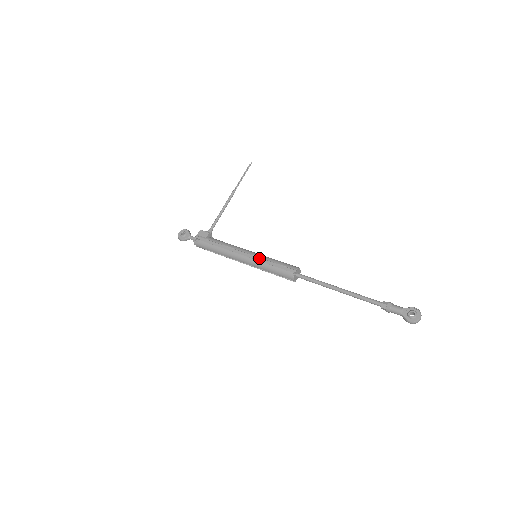
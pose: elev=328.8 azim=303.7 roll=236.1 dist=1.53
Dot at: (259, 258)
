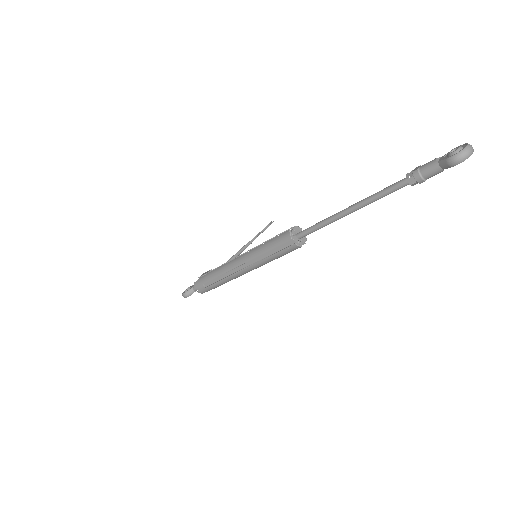
Dot at: occluded
